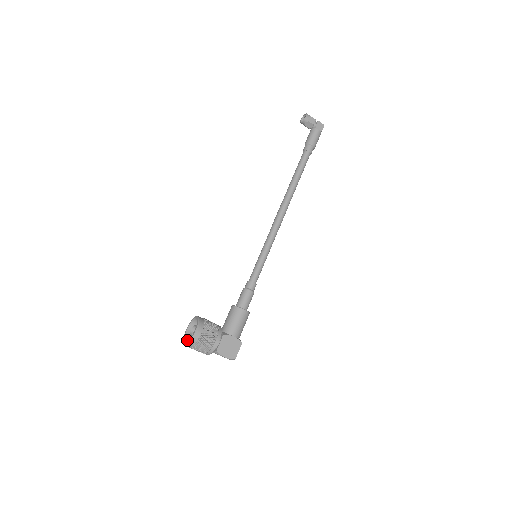
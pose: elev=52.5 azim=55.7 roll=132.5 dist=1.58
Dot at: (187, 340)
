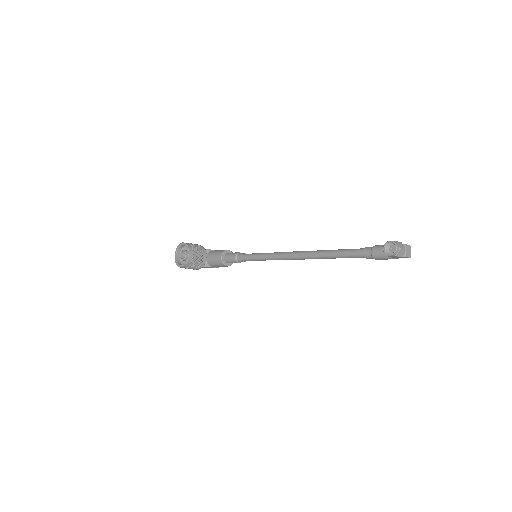
Dot at: (179, 250)
